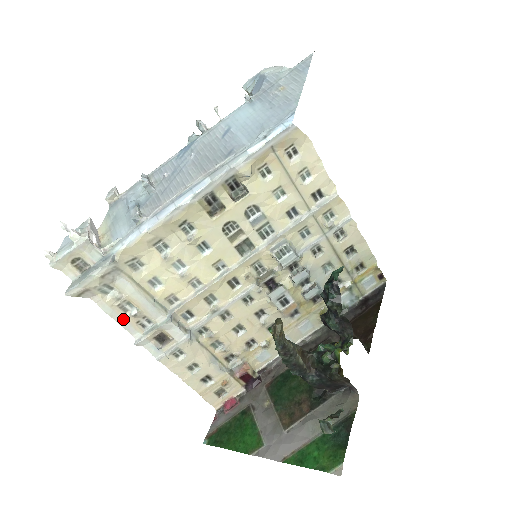
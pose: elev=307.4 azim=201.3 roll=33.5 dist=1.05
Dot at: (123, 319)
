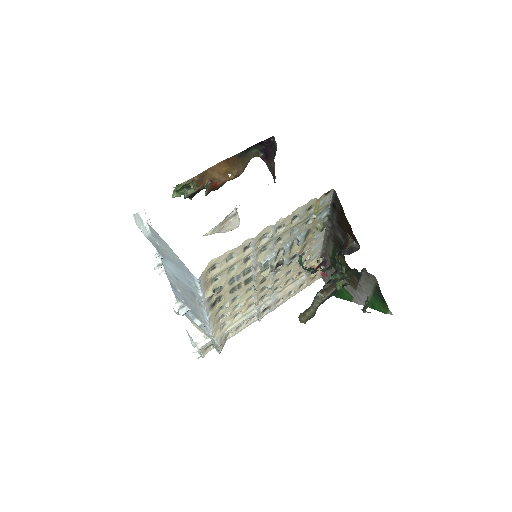
Dot at: (245, 327)
